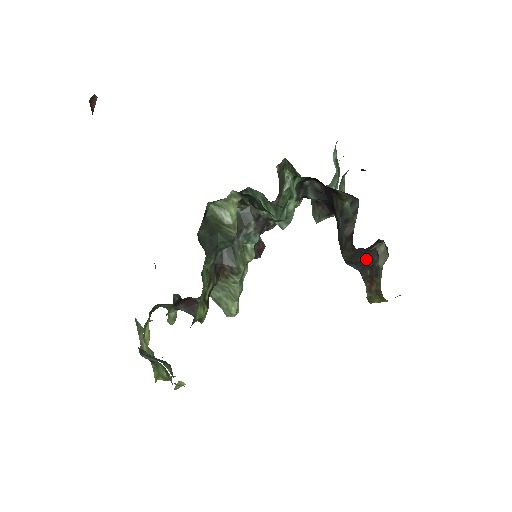
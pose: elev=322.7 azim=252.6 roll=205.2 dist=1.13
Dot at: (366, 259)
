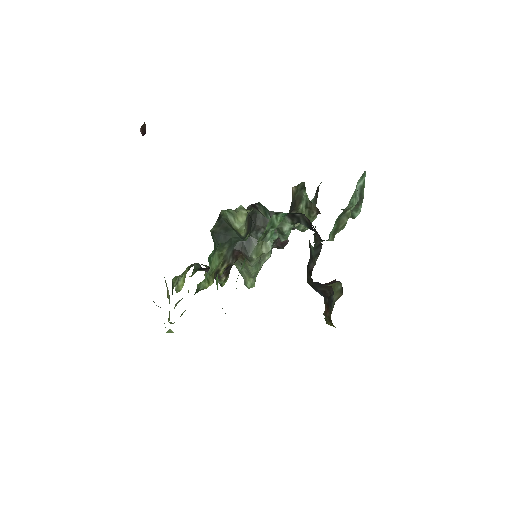
Dot at: (326, 290)
